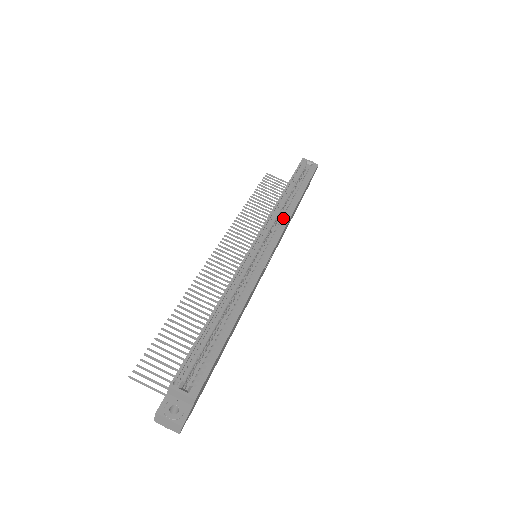
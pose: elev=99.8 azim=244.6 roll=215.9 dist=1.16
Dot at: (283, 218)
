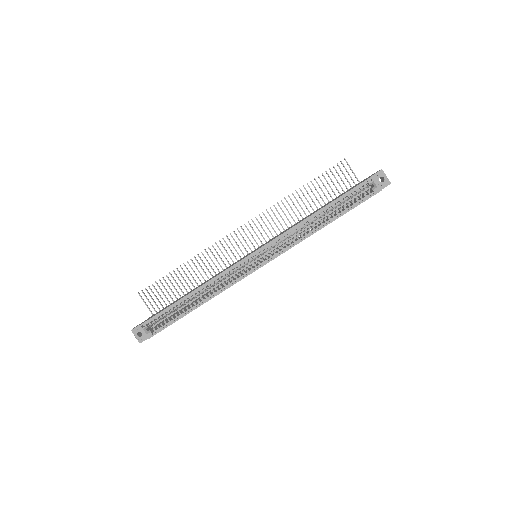
Dot at: (294, 240)
